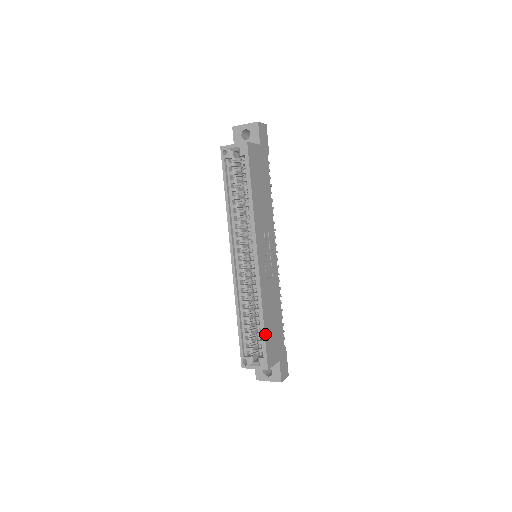
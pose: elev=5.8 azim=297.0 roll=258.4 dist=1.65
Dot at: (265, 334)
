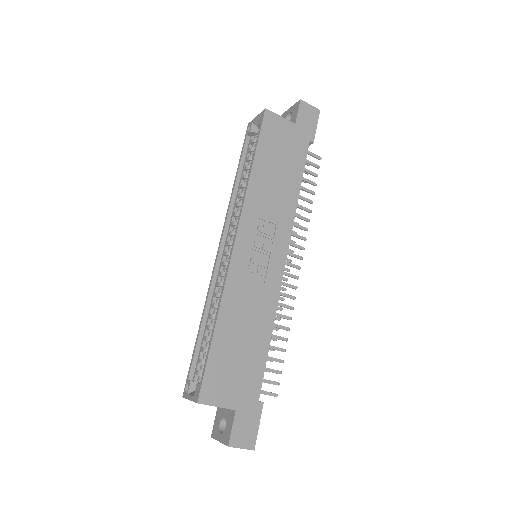
Dot at: (212, 348)
